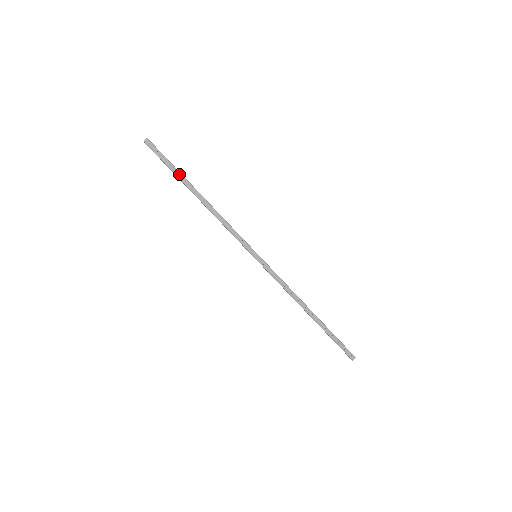
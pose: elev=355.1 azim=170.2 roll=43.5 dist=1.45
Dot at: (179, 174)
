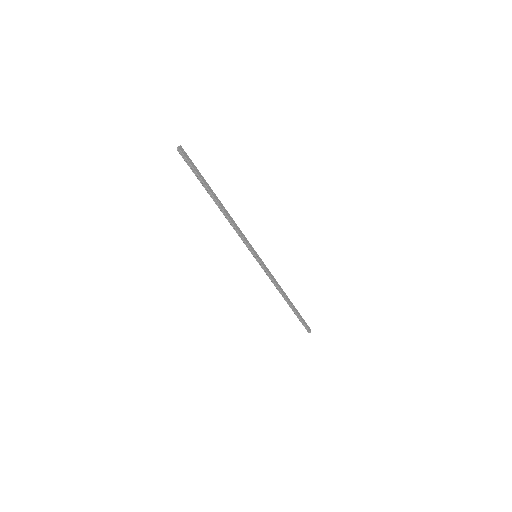
Dot at: (206, 182)
